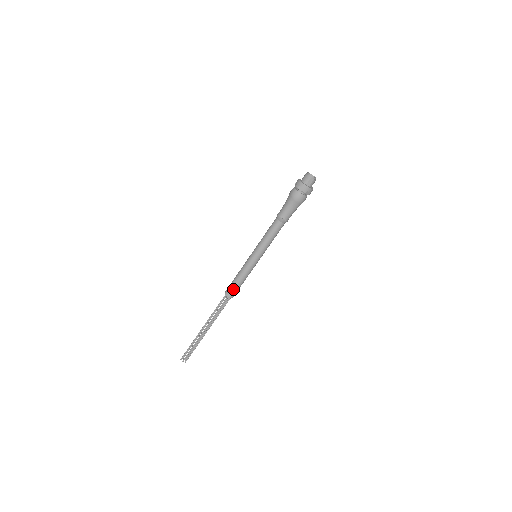
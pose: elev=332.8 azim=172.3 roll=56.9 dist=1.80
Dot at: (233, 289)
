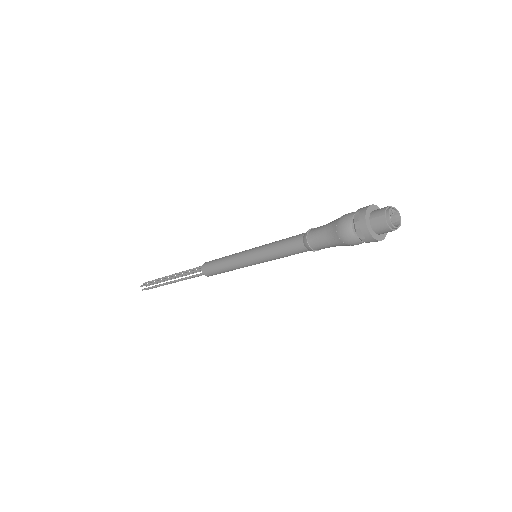
Dot at: (210, 265)
